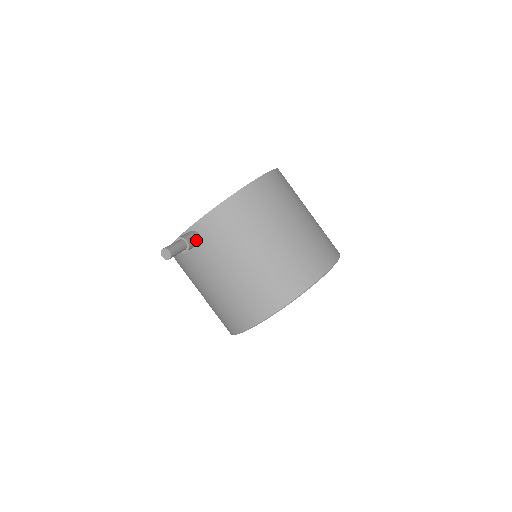
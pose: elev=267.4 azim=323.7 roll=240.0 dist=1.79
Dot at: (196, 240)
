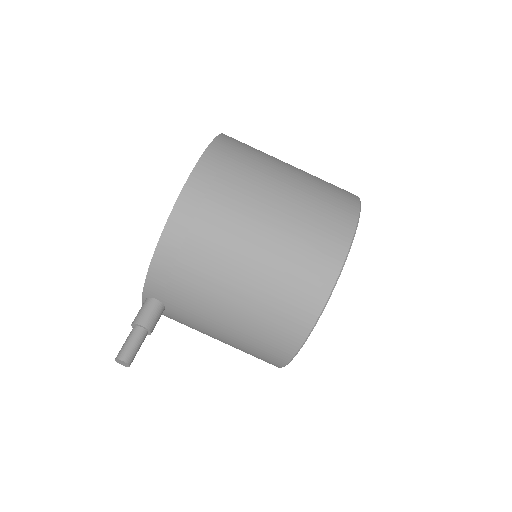
Dot at: (155, 312)
